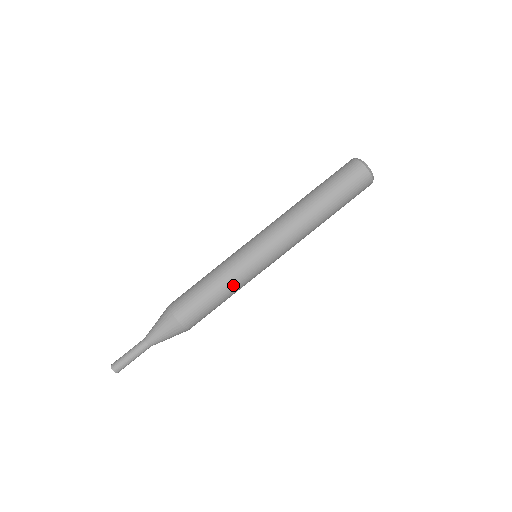
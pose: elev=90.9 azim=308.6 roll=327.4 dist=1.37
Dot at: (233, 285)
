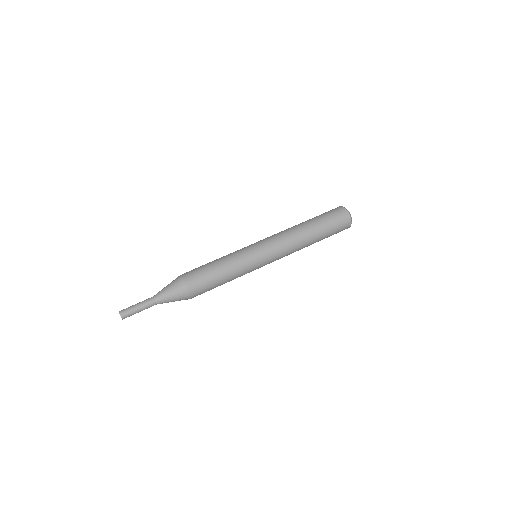
Dot at: (230, 258)
